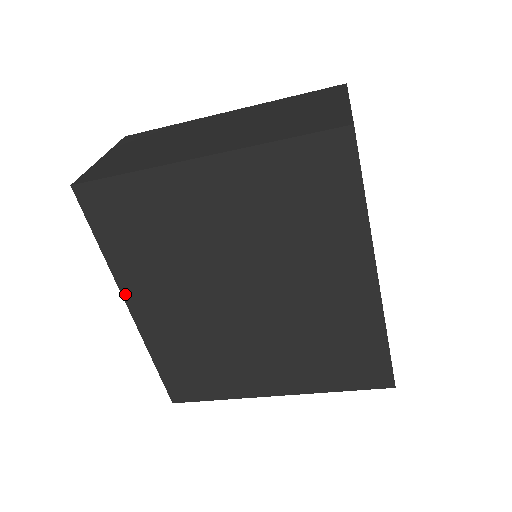
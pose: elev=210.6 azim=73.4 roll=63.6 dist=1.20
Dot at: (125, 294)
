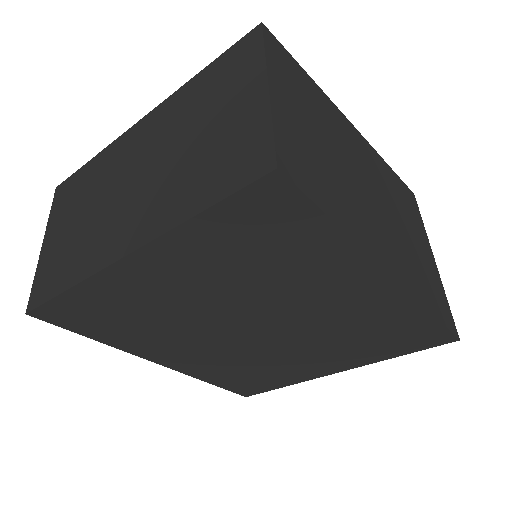
Dot at: (146, 357)
